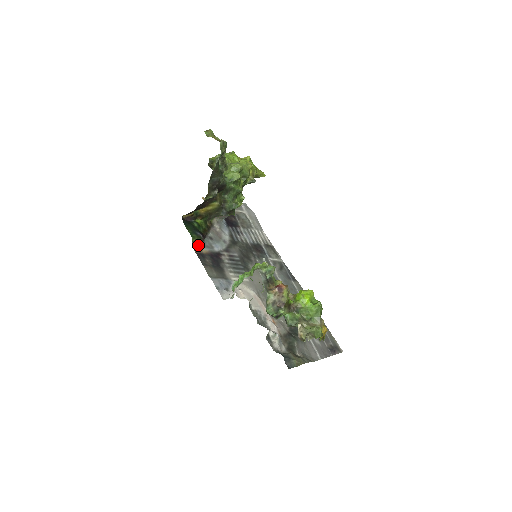
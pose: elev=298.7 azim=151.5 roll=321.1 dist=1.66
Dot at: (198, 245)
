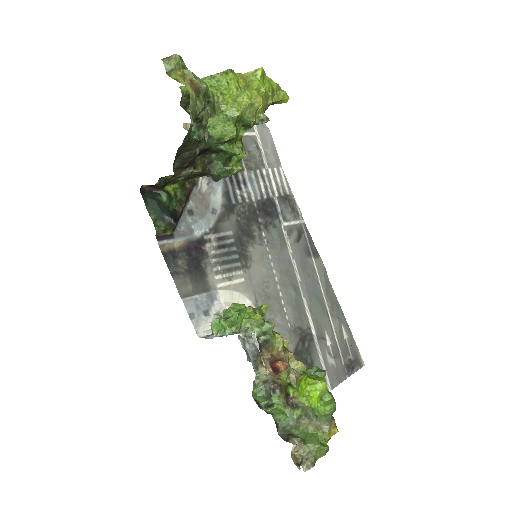
Dot at: (167, 236)
